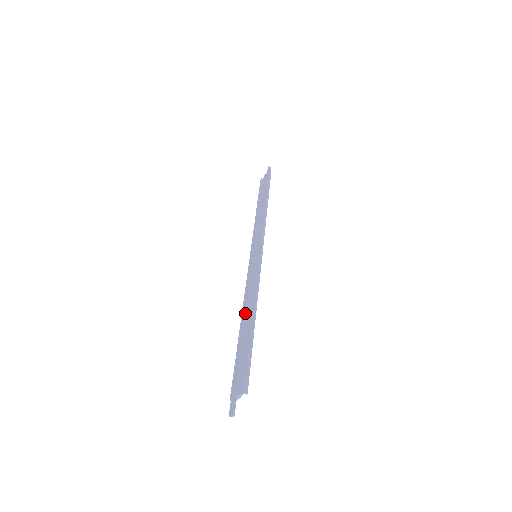
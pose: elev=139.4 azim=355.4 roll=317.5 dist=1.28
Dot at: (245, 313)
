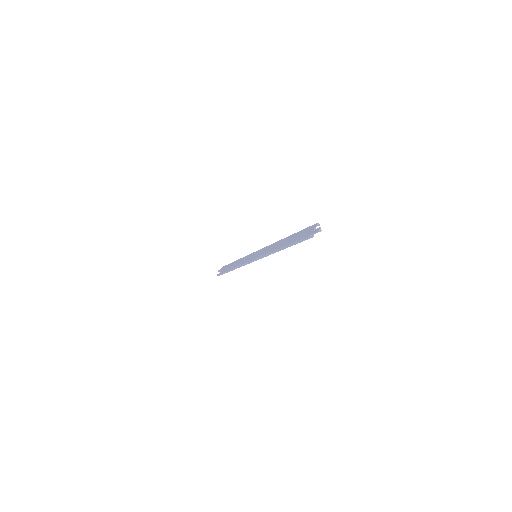
Dot at: (278, 246)
